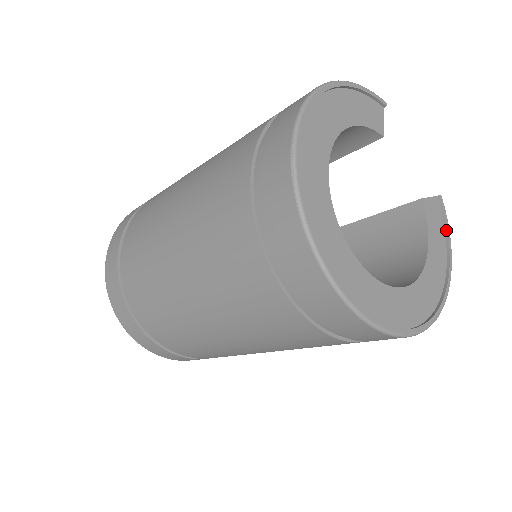
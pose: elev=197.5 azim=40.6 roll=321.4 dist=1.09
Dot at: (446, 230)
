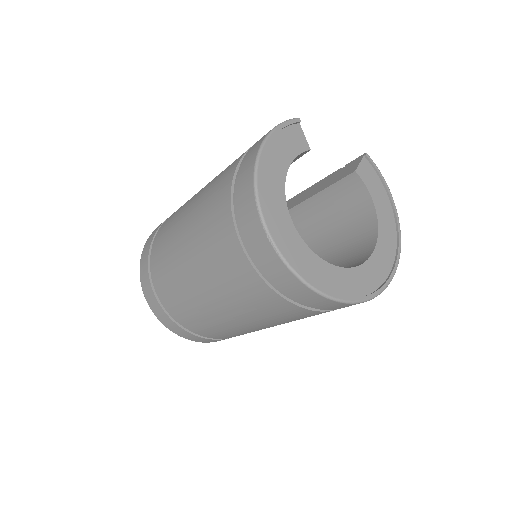
Dot at: (381, 178)
